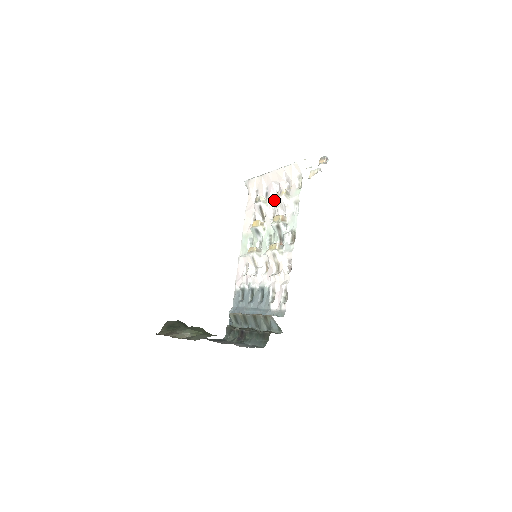
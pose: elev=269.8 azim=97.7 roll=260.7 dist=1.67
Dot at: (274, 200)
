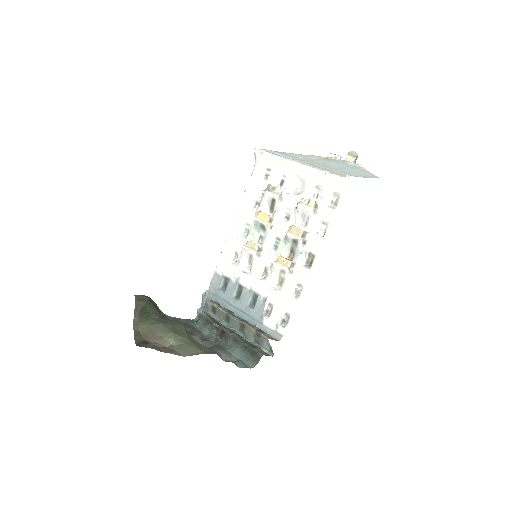
Dot at: (293, 199)
